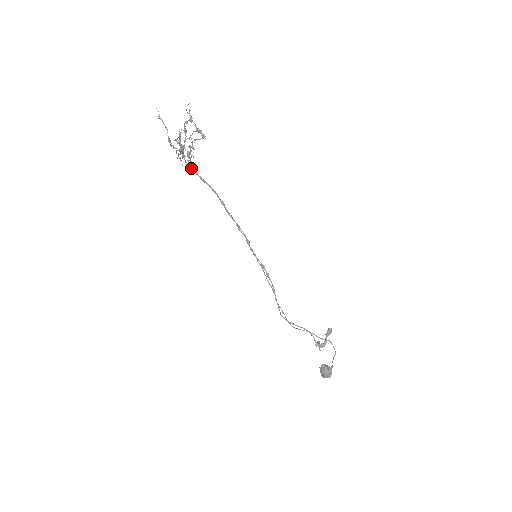
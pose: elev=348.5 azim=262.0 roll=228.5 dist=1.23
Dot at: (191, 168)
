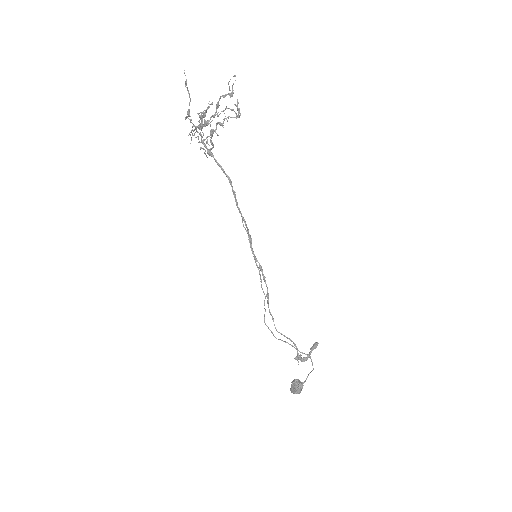
Dot at: (207, 148)
